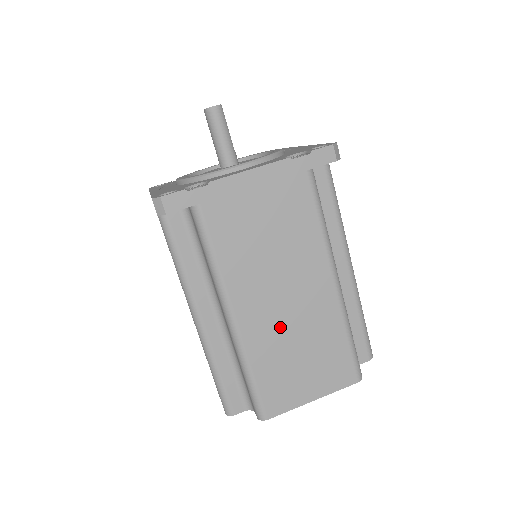
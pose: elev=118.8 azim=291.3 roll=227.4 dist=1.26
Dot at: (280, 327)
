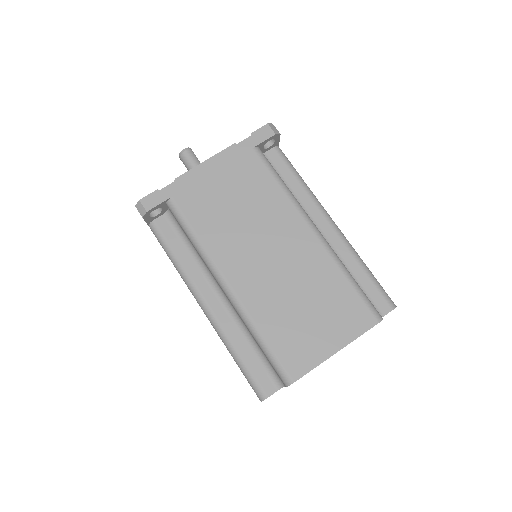
Dot at: (274, 283)
